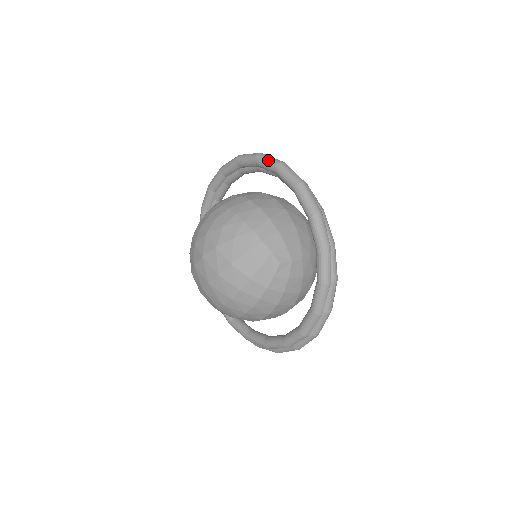
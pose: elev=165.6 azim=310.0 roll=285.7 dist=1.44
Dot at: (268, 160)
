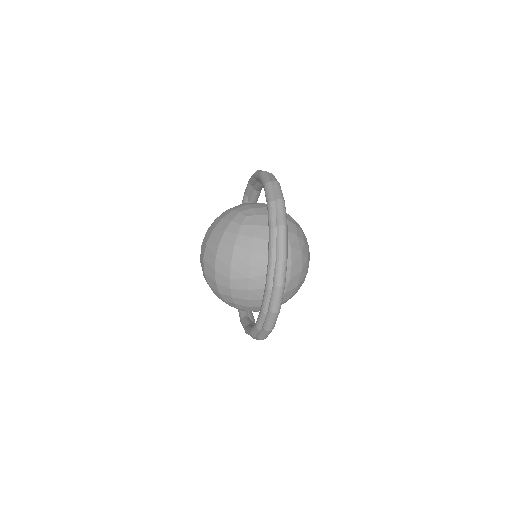
Dot at: occluded
